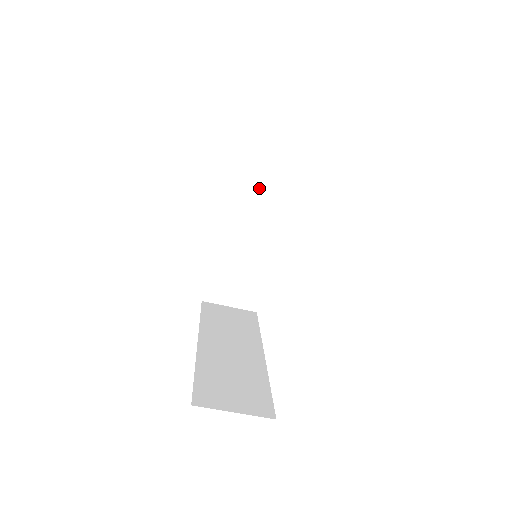
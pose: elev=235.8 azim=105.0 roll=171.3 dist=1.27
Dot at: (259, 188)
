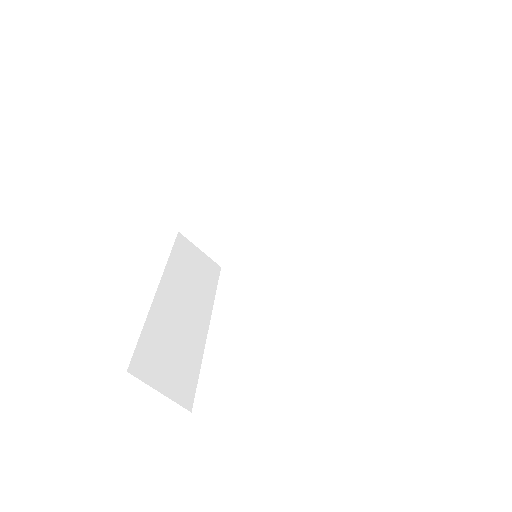
Dot at: (296, 173)
